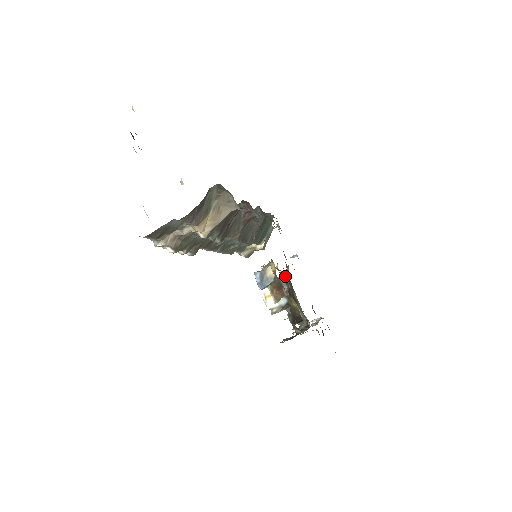
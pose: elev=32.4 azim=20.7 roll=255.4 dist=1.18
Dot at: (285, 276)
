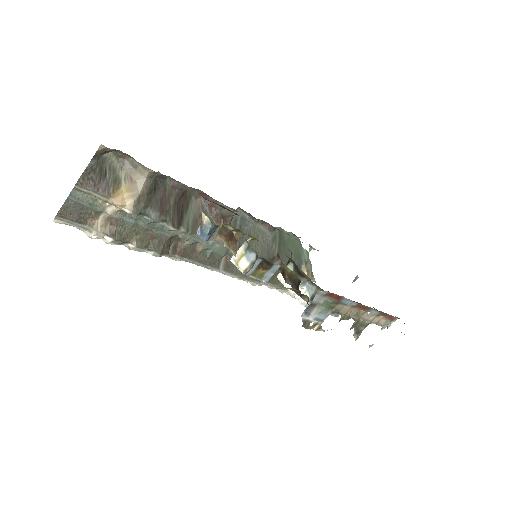
Dot at: occluded
